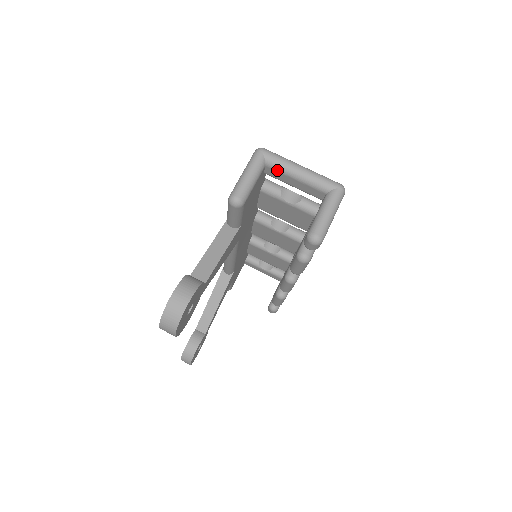
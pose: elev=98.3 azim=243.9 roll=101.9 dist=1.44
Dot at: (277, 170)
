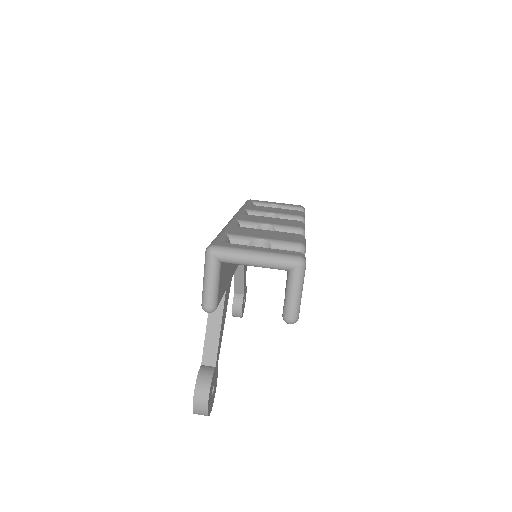
Dot at: occluded
